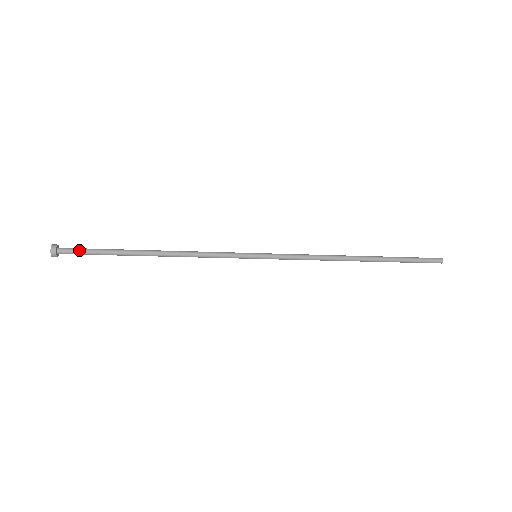
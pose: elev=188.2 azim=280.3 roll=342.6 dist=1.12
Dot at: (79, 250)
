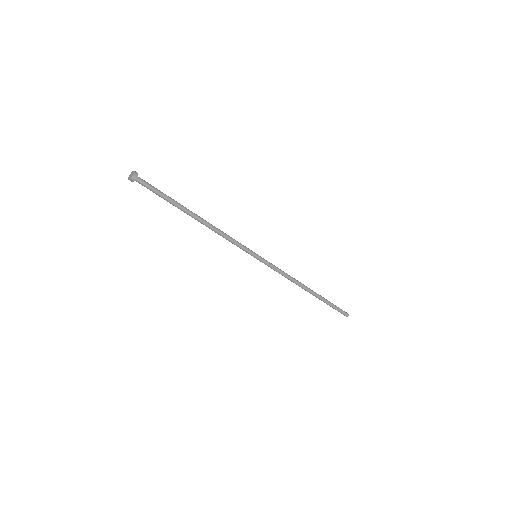
Dot at: (151, 186)
